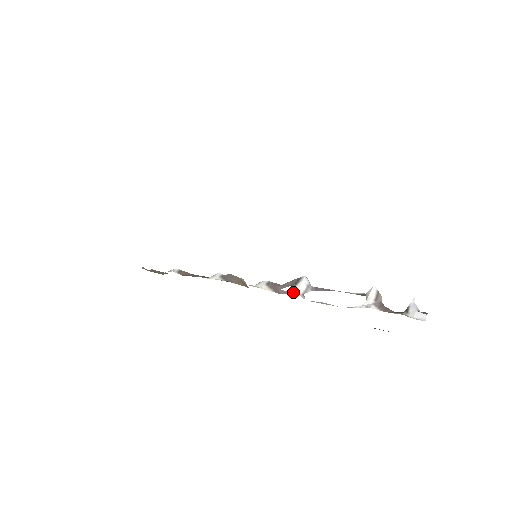
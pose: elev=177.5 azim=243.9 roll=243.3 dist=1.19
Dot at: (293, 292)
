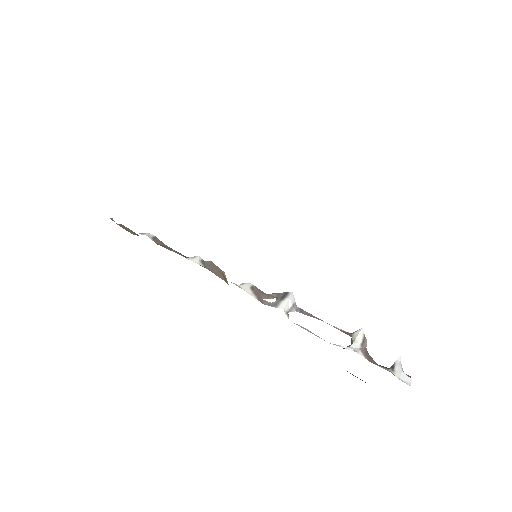
Dot at: (279, 307)
